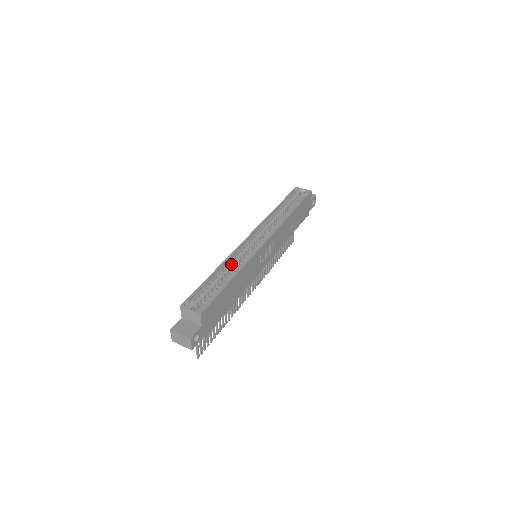
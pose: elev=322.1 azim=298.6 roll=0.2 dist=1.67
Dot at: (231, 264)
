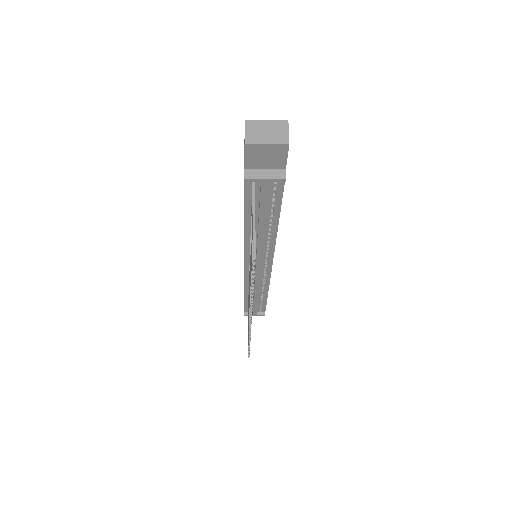
Dot at: occluded
